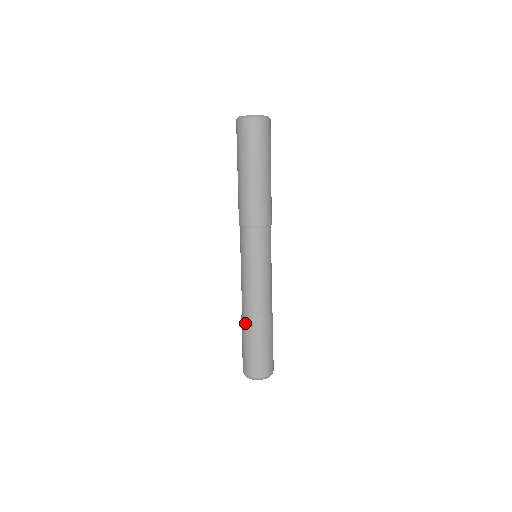
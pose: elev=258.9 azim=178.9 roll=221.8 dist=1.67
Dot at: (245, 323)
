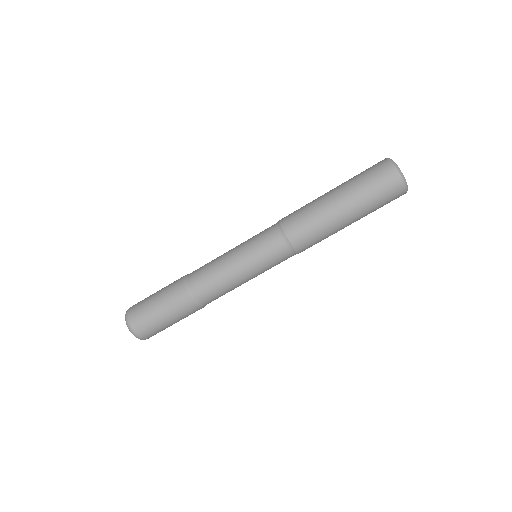
Dot at: (180, 281)
